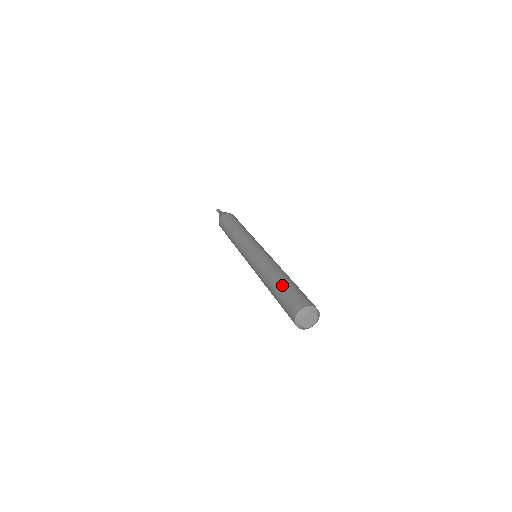
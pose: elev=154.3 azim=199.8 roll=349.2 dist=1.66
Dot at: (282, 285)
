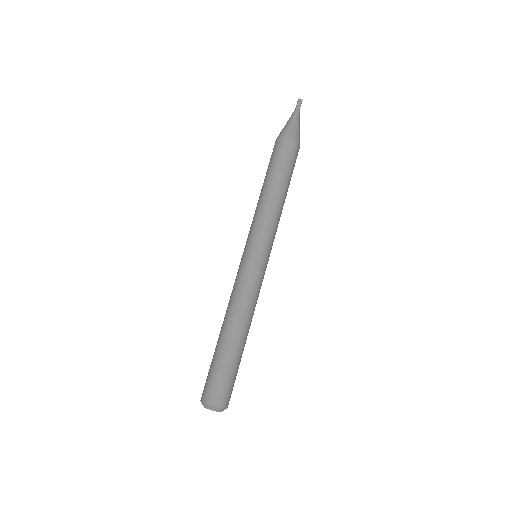
Dot at: (223, 352)
